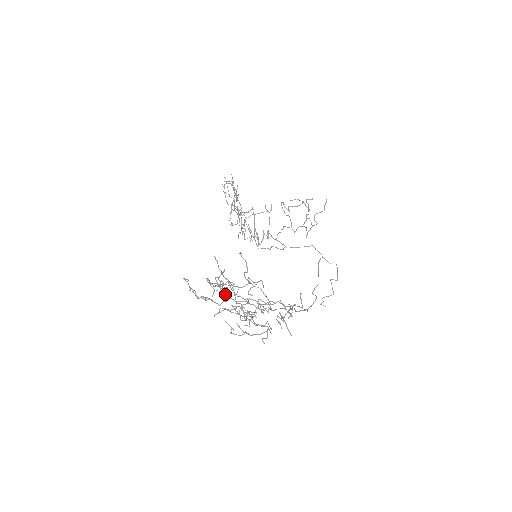
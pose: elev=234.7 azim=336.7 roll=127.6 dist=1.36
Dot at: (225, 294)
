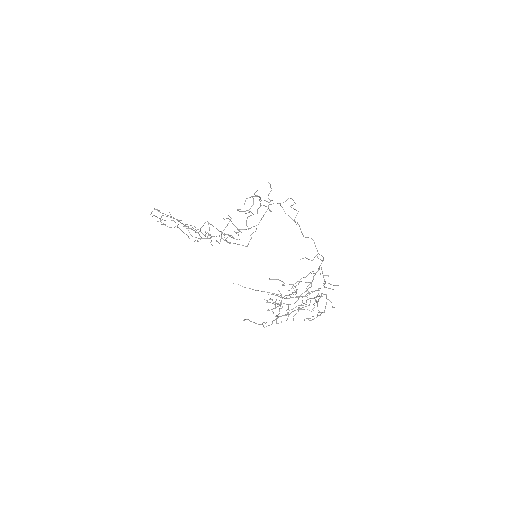
Dot at: occluded
